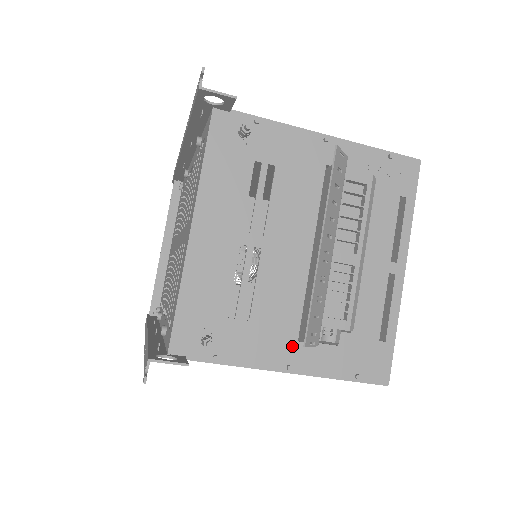
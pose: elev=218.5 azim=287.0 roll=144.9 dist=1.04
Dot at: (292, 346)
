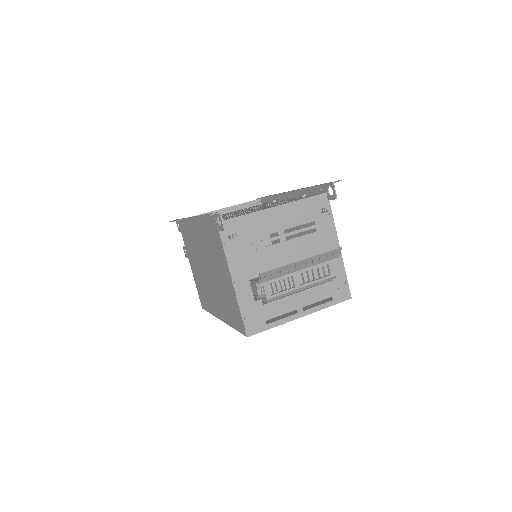
Dot at: (245, 278)
